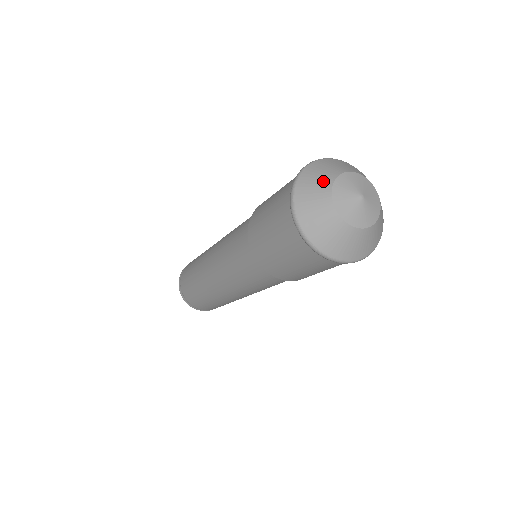
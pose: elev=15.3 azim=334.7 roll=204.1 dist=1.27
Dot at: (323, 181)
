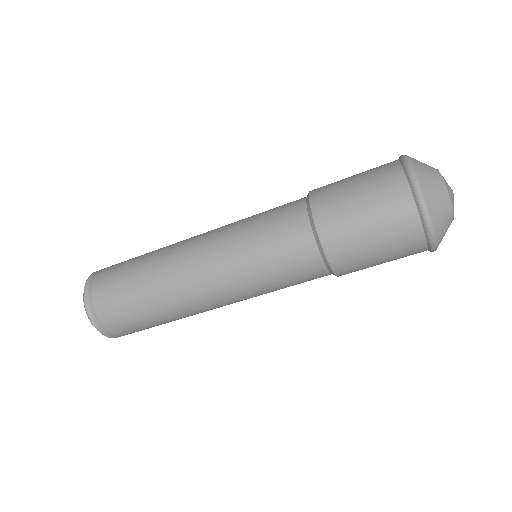
Dot at: occluded
